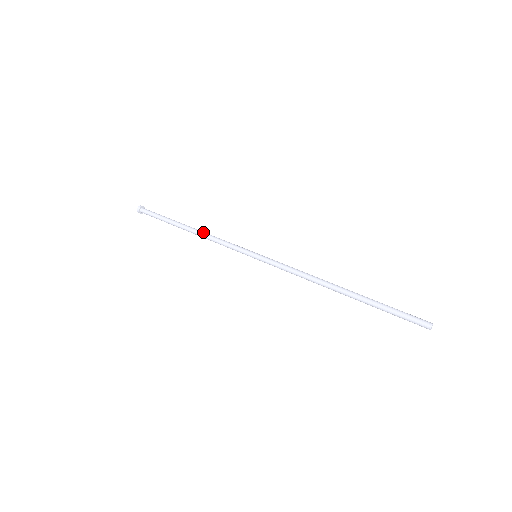
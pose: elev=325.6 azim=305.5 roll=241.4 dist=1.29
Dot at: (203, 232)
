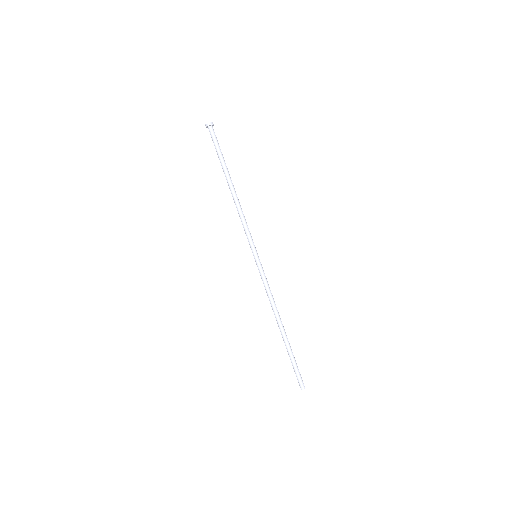
Dot at: (238, 201)
